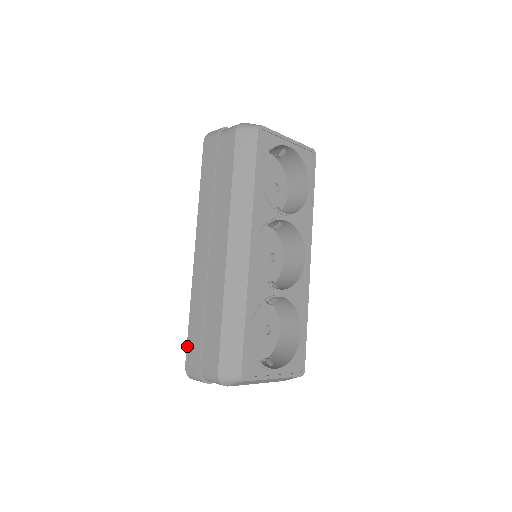
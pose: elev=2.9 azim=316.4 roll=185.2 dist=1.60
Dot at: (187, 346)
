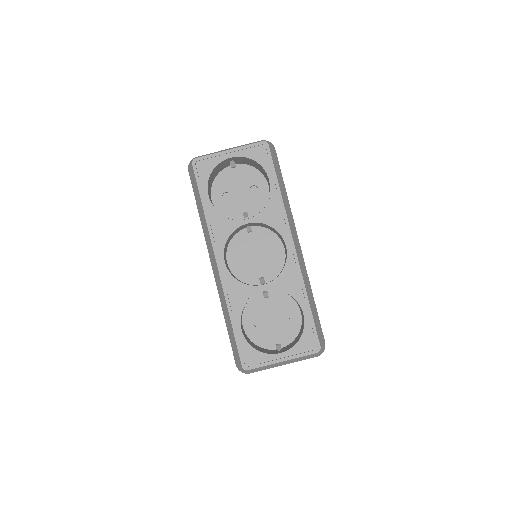
Dot at: occluded
